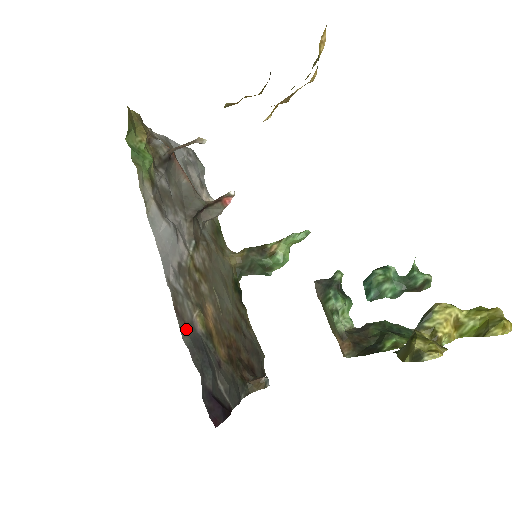
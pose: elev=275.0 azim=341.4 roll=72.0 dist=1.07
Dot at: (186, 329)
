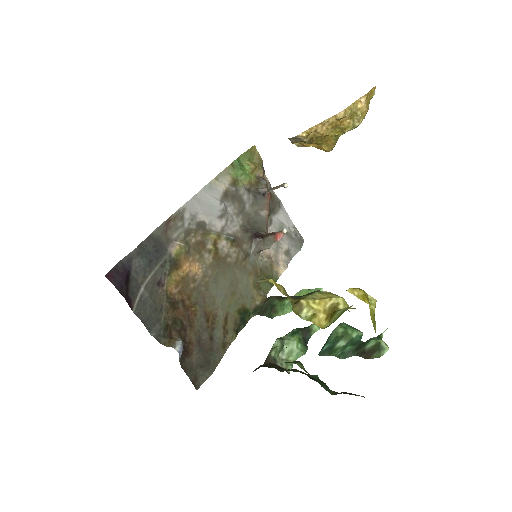
Dot at: (162, 234)
